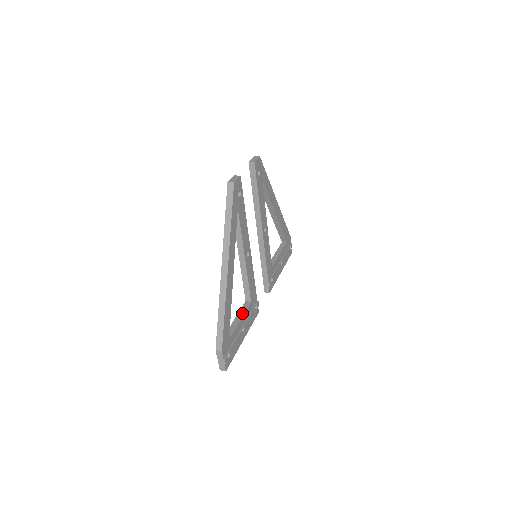
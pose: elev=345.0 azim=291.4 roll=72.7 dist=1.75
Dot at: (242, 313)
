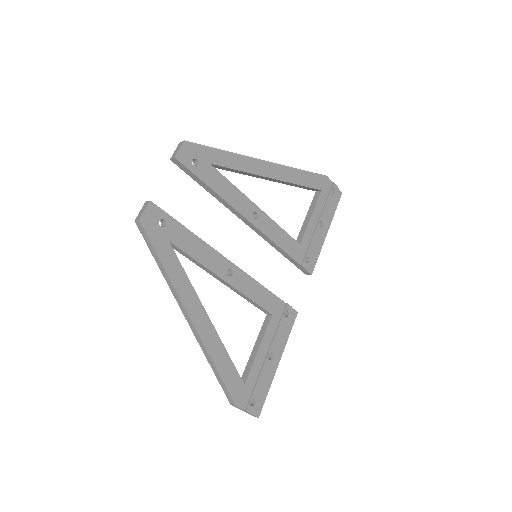
Dot at: (261, 337)
